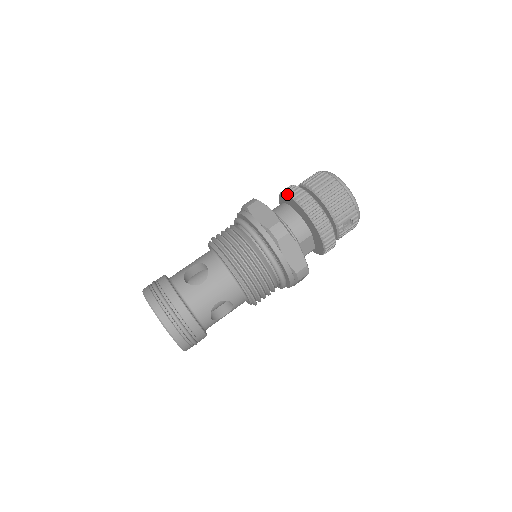
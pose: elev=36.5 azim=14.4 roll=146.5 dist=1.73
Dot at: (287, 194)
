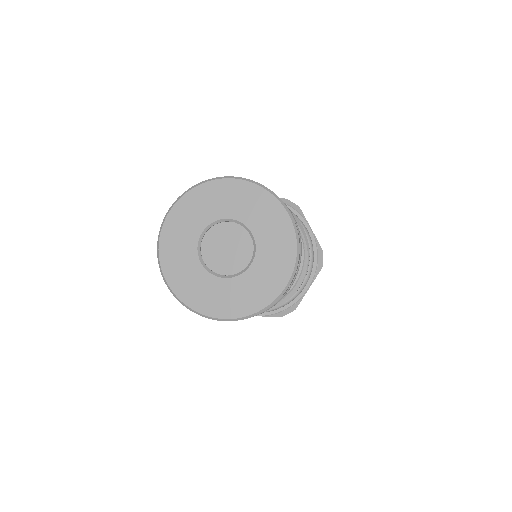
Dot at: occluded
